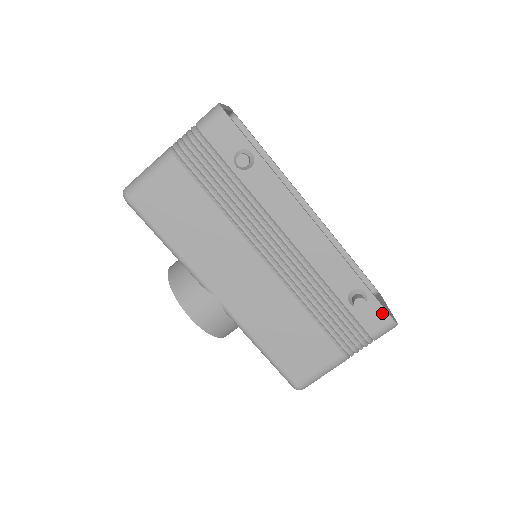
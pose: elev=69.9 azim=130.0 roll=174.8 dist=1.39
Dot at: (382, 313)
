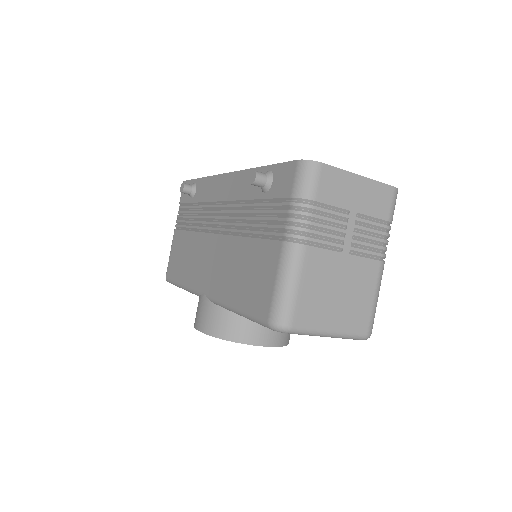
Dot at: (287, 167)
